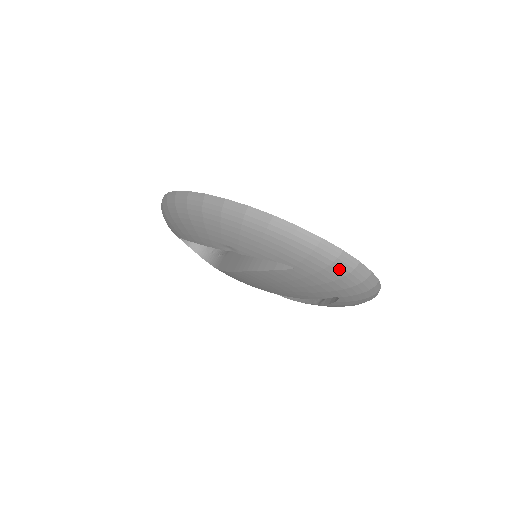
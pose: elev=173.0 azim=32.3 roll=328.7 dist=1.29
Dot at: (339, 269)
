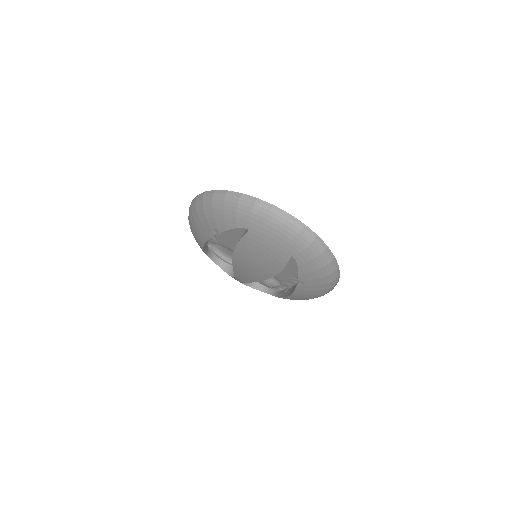
Dot at: (275, 221)
